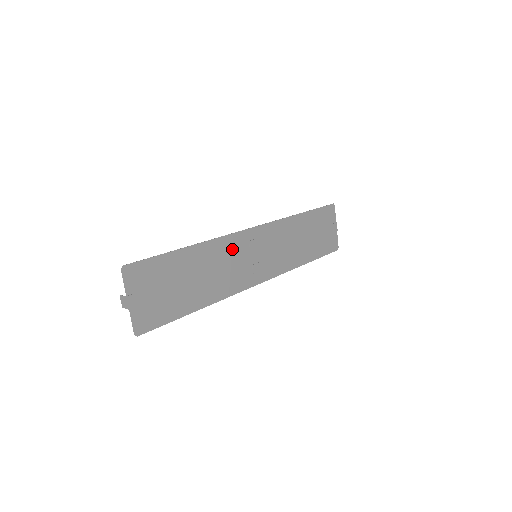
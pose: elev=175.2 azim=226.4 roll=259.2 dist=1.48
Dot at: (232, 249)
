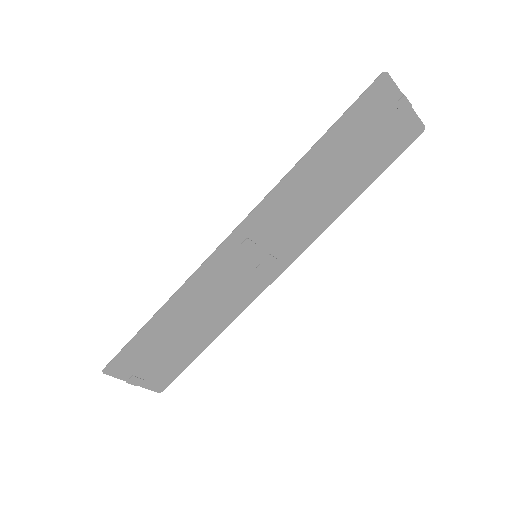
Dot at: (214, 276)
